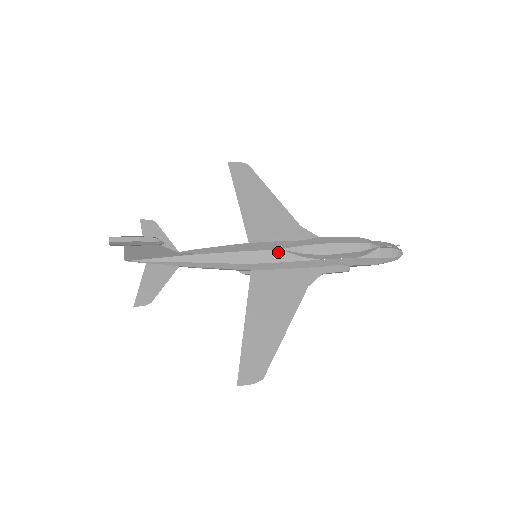
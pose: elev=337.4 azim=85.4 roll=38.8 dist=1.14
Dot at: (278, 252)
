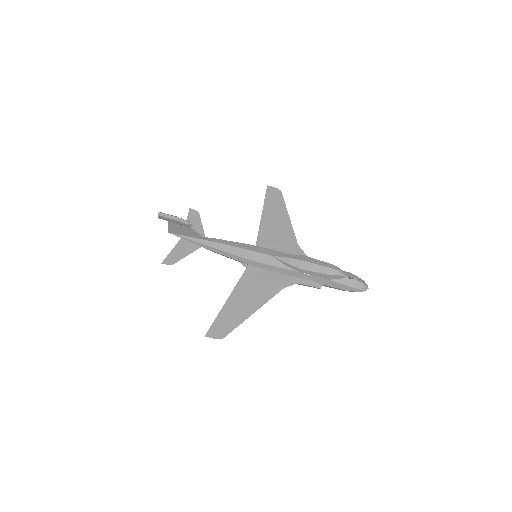
Dot at: (270, 257)
